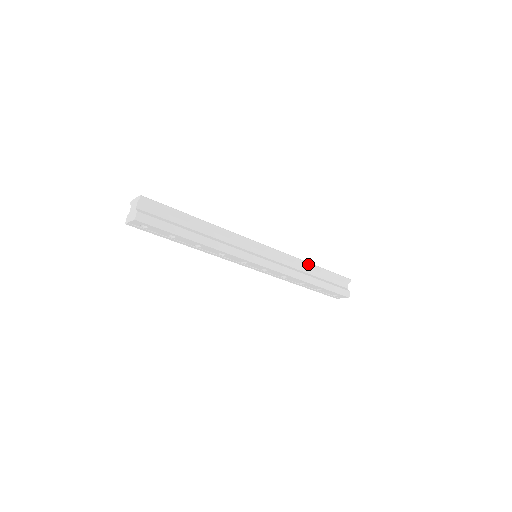
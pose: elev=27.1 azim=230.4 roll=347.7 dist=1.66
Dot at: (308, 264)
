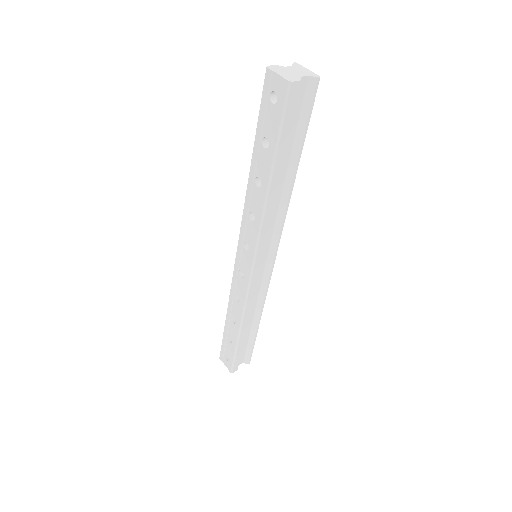
Dot at: (260, 316)
